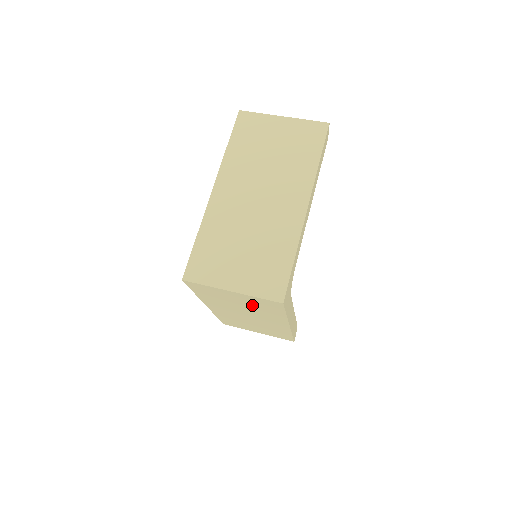
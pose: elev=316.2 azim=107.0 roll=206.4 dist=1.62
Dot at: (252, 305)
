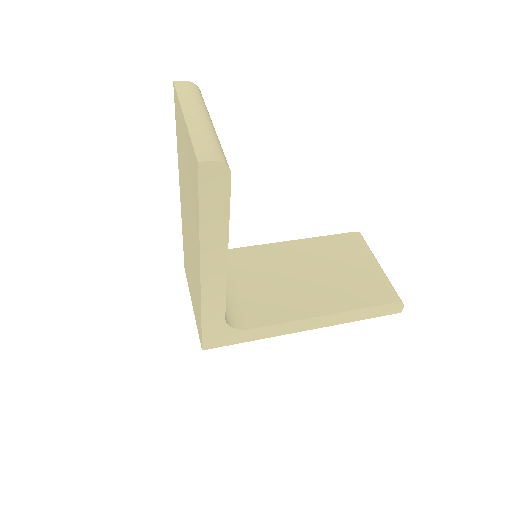
Dot at: occluded
